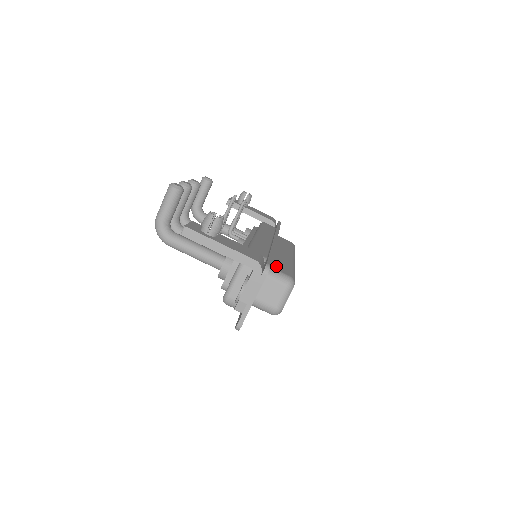
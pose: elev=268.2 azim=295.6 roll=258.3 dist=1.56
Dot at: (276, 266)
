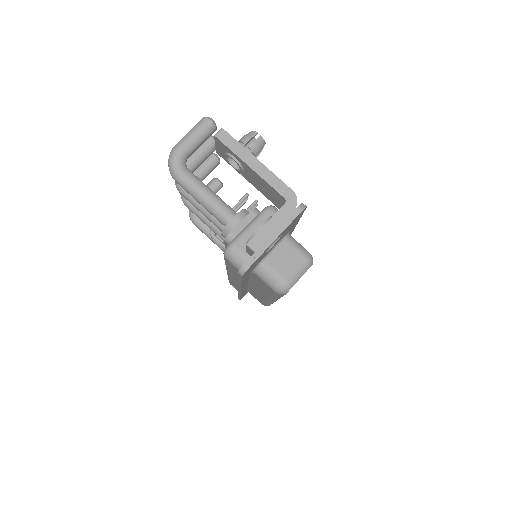
Dot at: occluded
